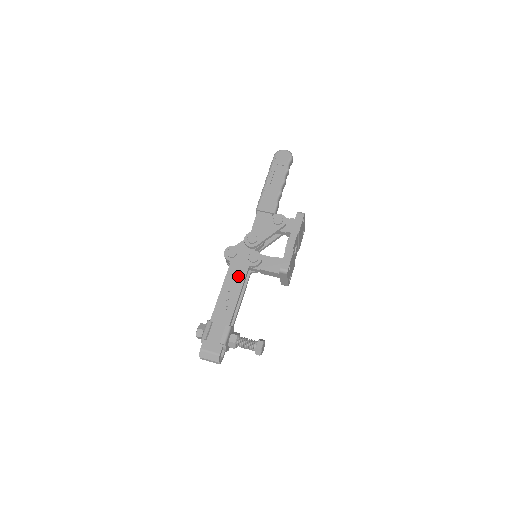
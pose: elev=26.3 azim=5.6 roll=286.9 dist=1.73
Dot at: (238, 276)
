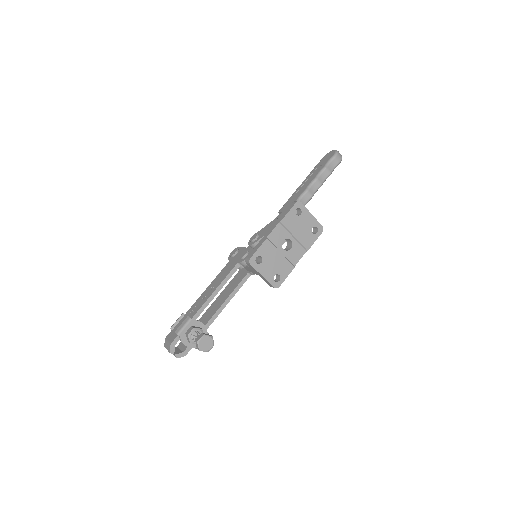
Dot at: (225, 273)
